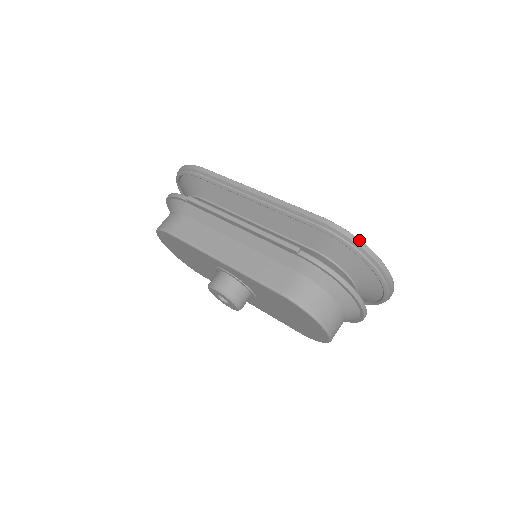
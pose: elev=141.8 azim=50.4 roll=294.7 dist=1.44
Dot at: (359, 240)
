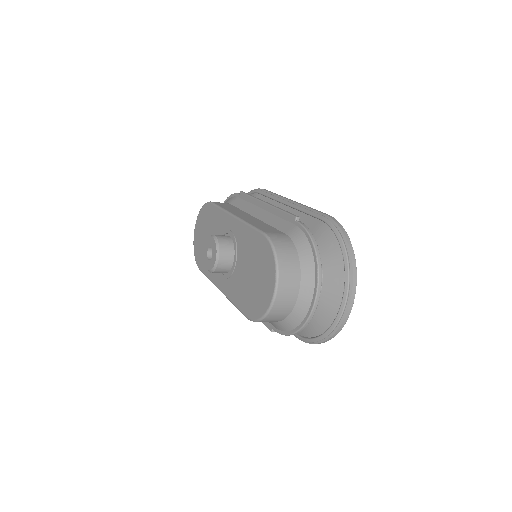
Dot at: (347, 235)
